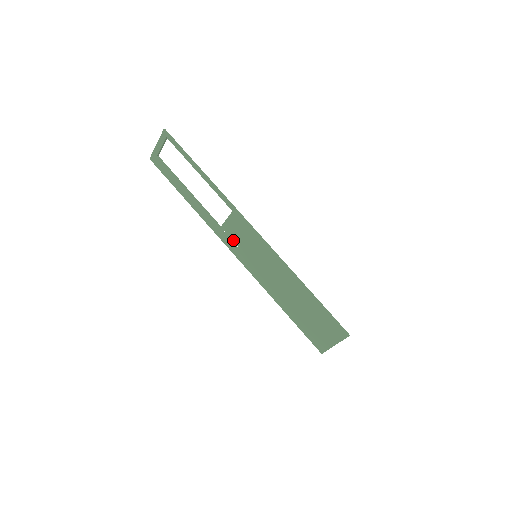
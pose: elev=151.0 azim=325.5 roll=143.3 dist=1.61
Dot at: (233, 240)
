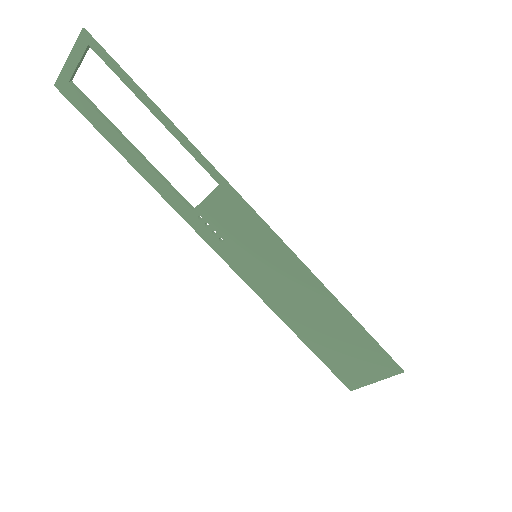
Dot at: (216, 230)
